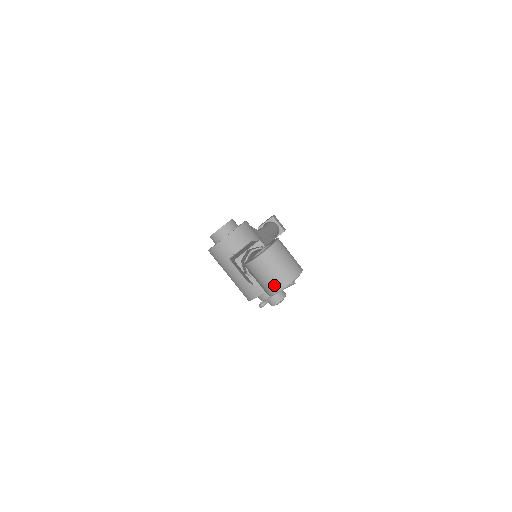
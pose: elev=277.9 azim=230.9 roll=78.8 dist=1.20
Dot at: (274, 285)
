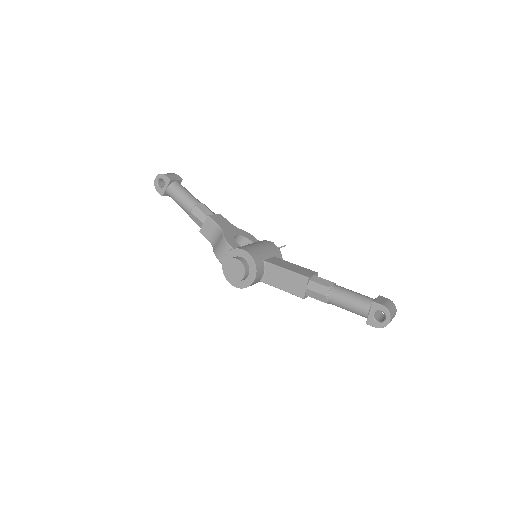
Dot at: occluded
